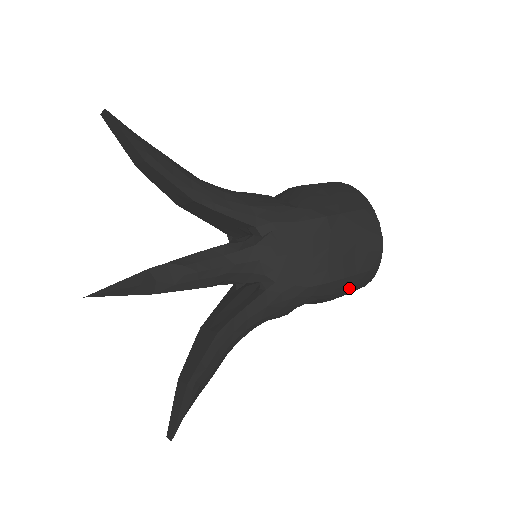
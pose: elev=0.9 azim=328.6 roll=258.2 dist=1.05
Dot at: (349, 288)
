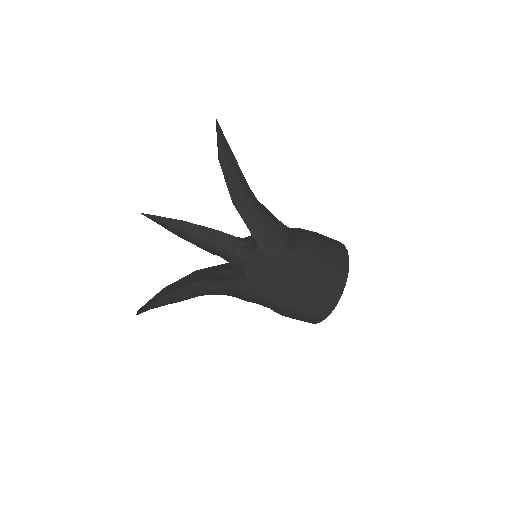
Dot at: (295, 317)
